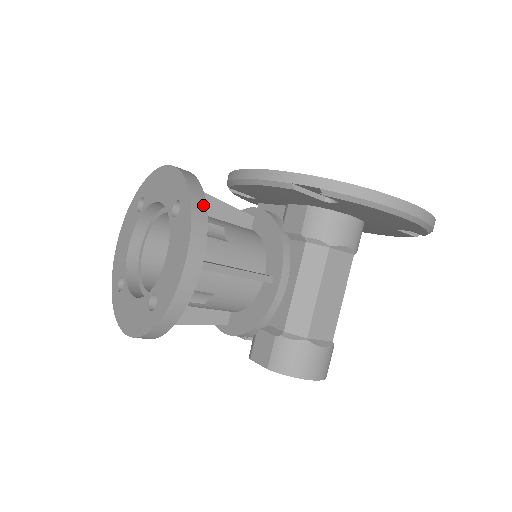
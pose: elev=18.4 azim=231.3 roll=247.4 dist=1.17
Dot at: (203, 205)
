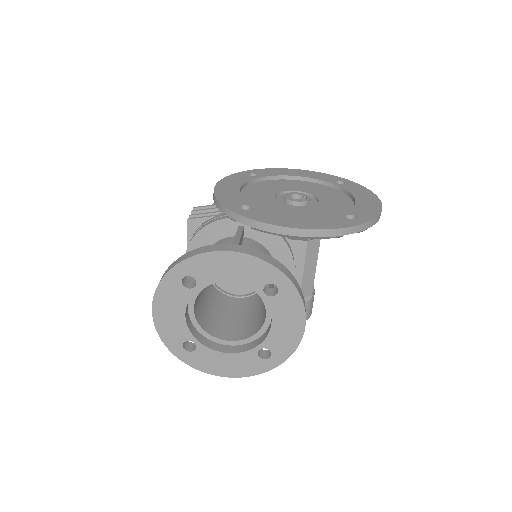
Dot at: (295, 280)
